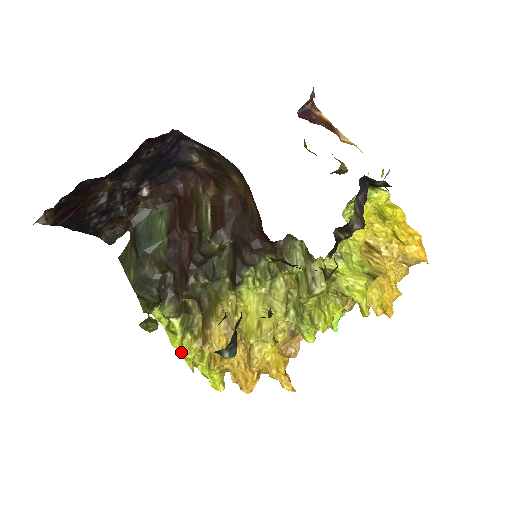
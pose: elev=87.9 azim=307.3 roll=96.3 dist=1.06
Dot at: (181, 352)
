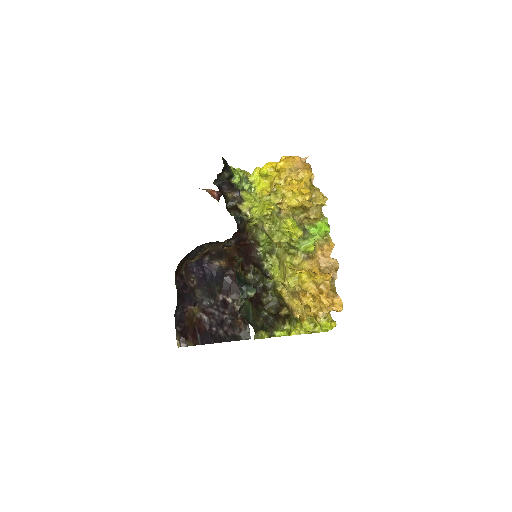
Dot at: occluded
